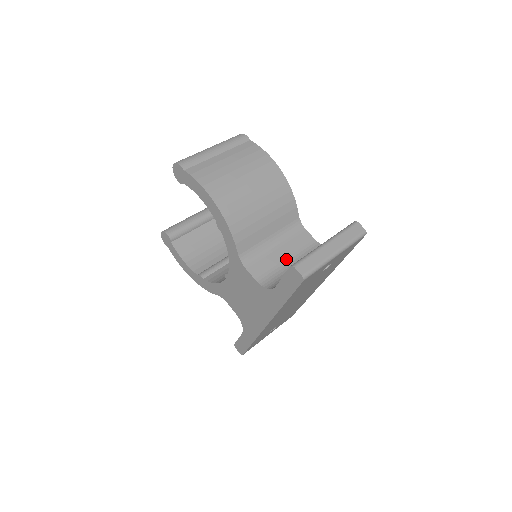
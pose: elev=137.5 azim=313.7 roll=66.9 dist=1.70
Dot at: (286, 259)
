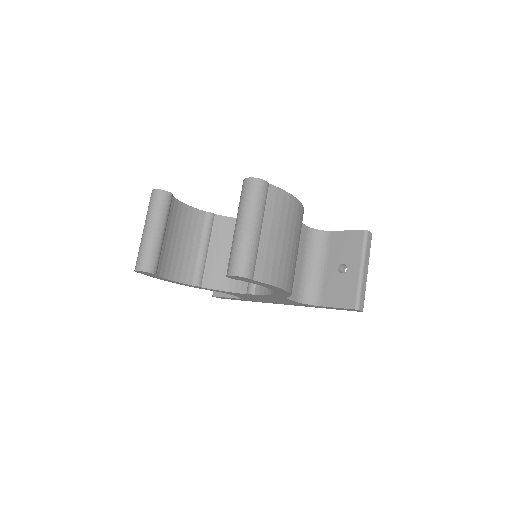
Dot at: (302, 264)
